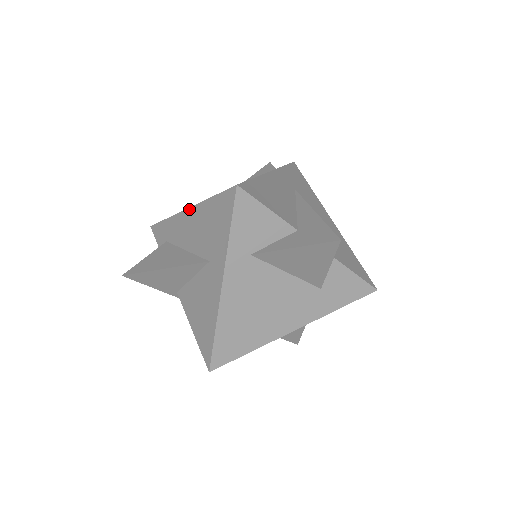
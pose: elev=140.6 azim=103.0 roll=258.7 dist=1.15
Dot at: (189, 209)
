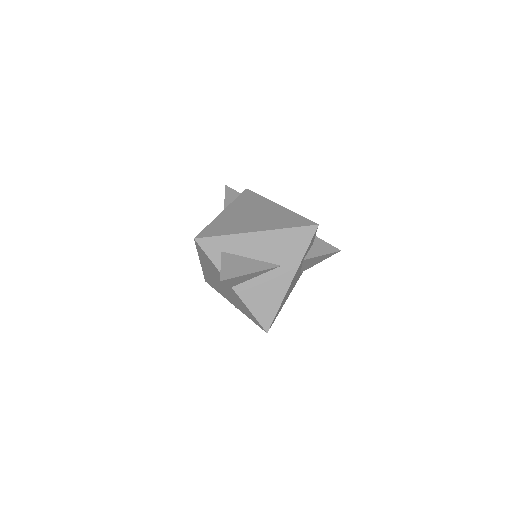
Dot at: (262, 232)
